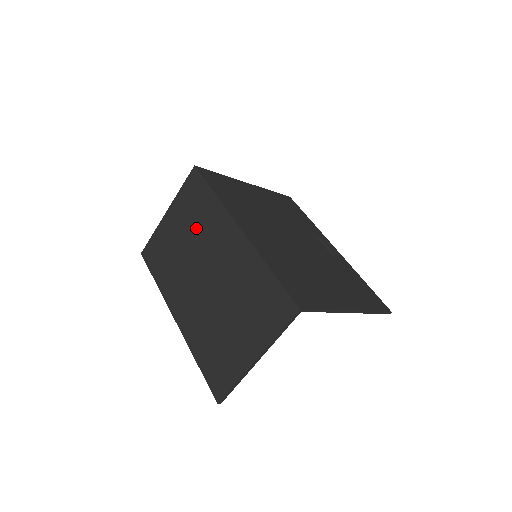
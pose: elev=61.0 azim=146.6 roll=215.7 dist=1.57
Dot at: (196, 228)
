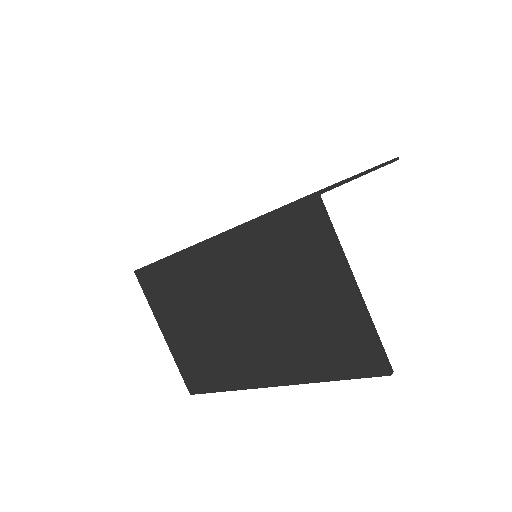
Dot at: (189, 301)
